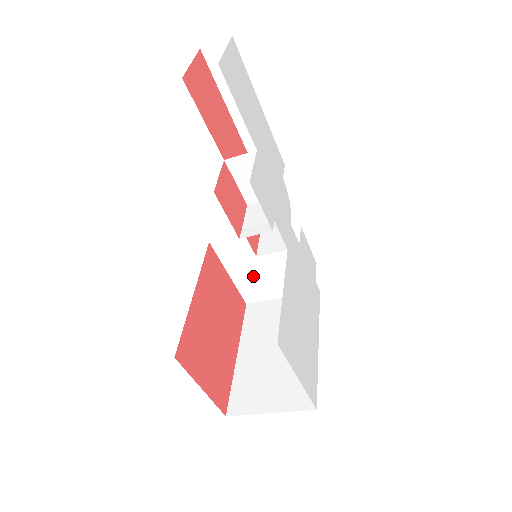
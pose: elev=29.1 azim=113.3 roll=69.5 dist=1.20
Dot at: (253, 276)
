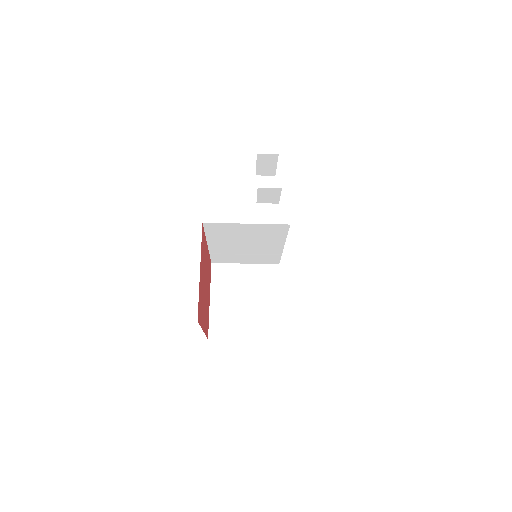
Dot at: (229, 307)
